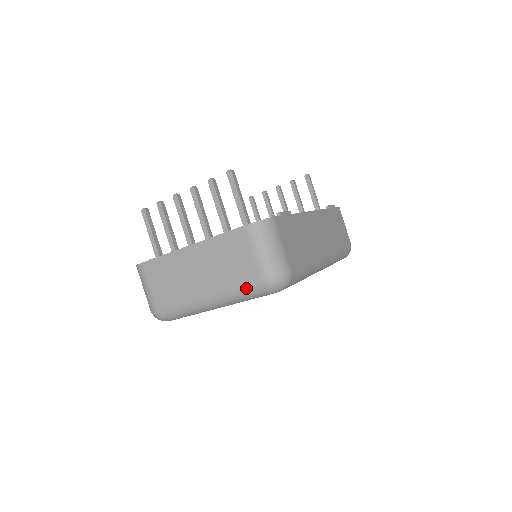
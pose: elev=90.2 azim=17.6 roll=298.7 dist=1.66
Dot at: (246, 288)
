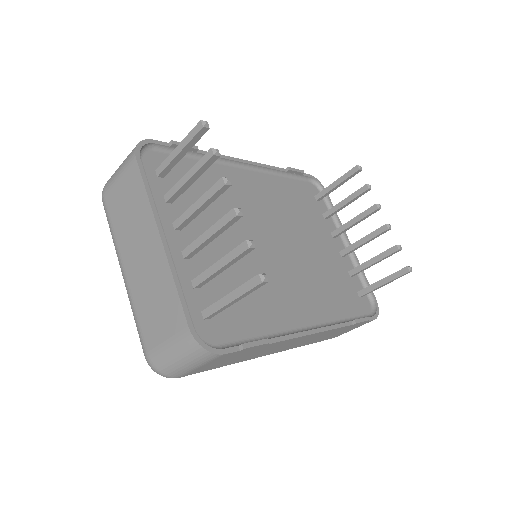
Dot at: (139, 331)
